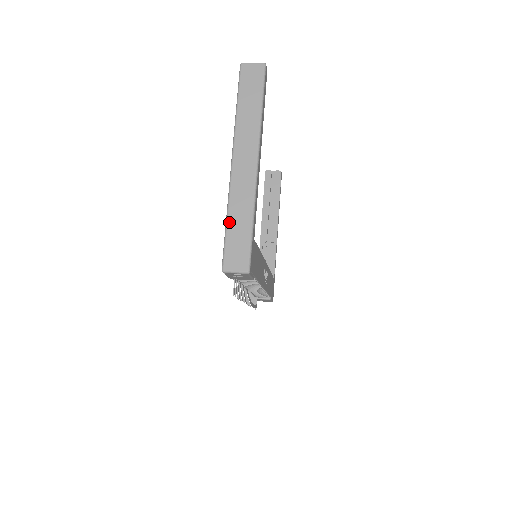
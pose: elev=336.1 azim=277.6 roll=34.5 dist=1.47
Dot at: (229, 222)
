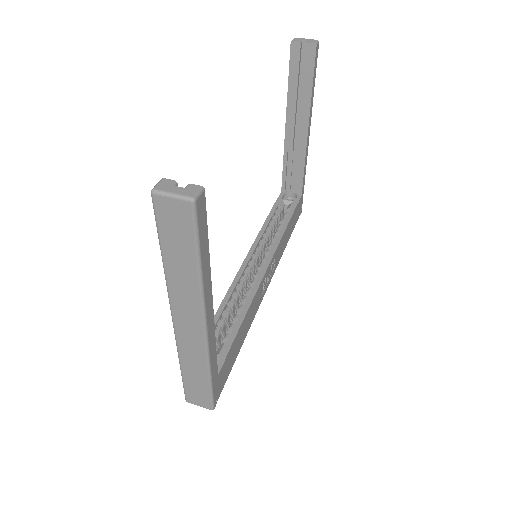
Dot at: (183, 371)
